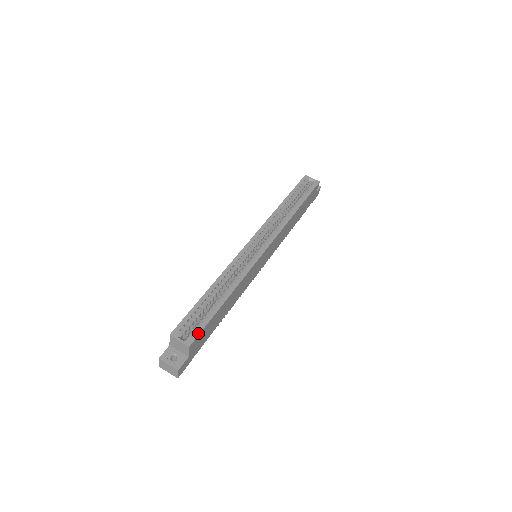
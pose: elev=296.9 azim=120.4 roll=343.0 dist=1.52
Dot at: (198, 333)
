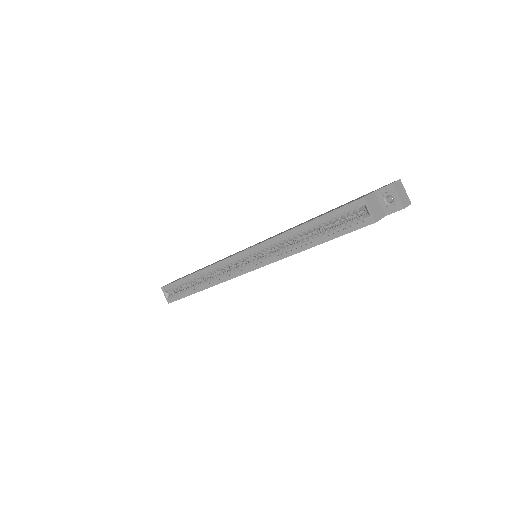
Dot at: (175, 300)
